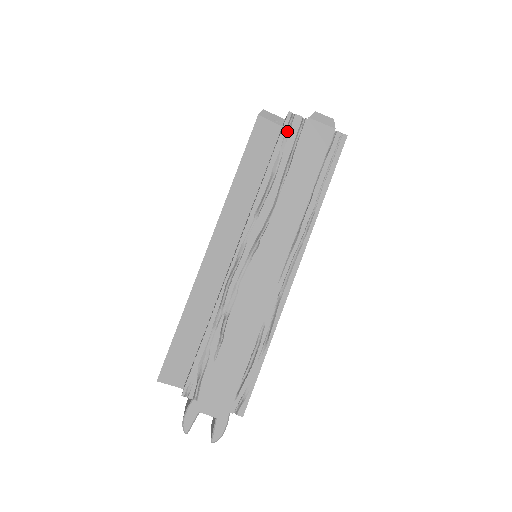
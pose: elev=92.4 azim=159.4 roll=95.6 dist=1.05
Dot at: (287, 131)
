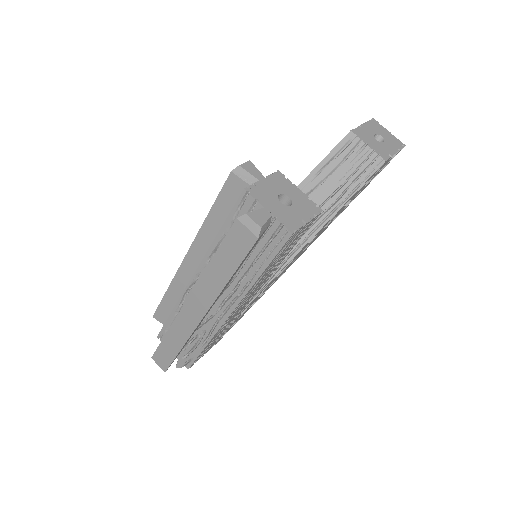
Dot at: (241, 205)
